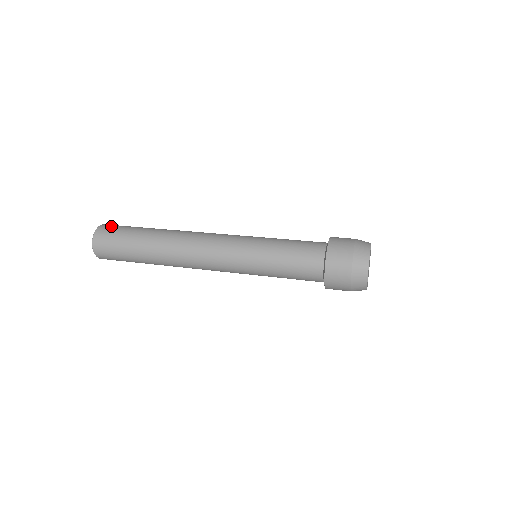
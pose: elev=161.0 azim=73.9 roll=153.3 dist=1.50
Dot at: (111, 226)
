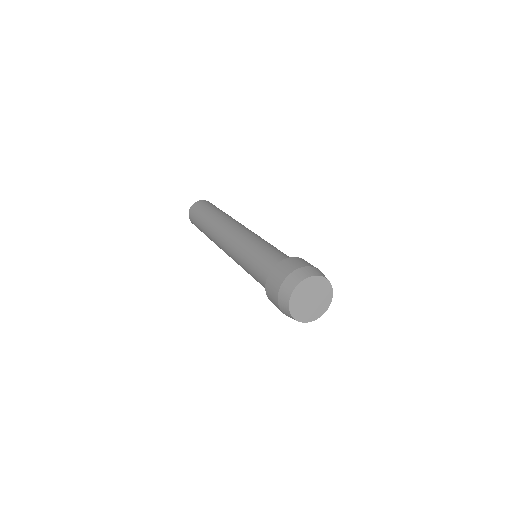
Dot at: (207, 202)
